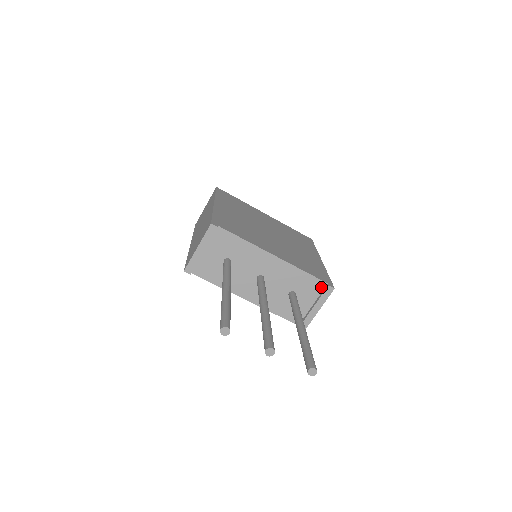
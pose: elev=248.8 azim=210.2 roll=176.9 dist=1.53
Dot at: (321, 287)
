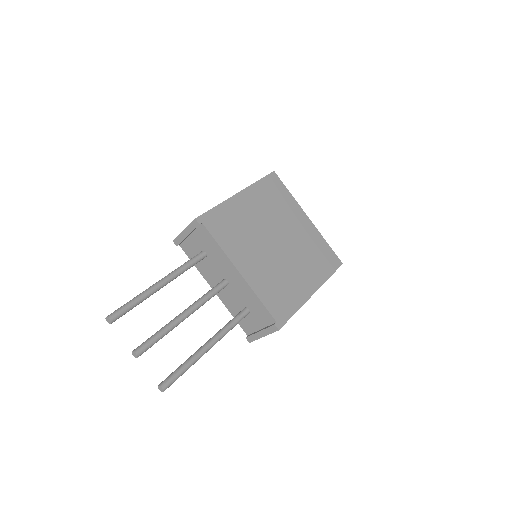
Dot at: (271, 321)
